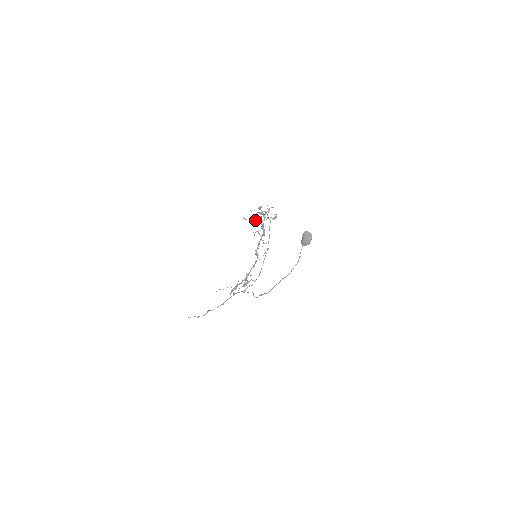
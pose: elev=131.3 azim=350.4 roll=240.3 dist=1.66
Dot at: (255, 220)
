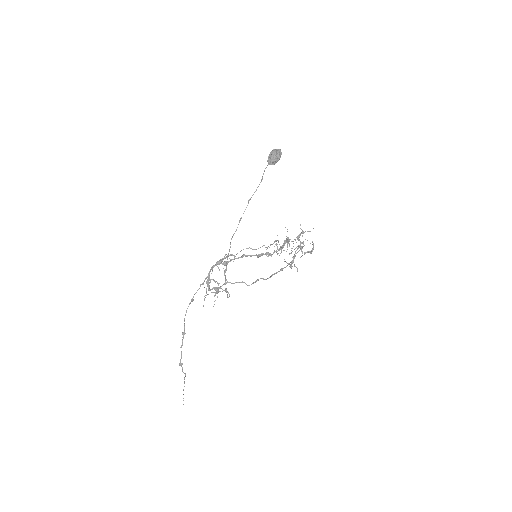
Dot at: (290, 253)
